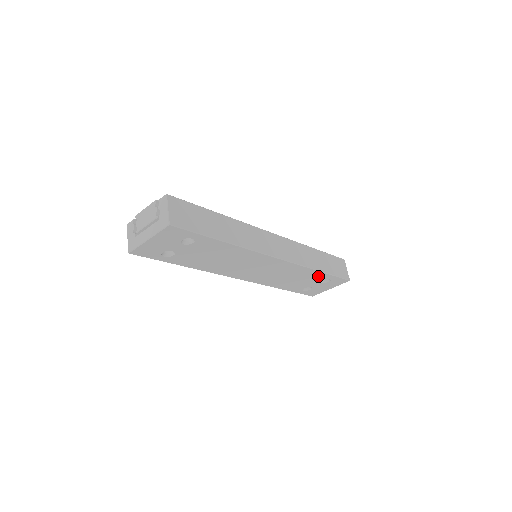
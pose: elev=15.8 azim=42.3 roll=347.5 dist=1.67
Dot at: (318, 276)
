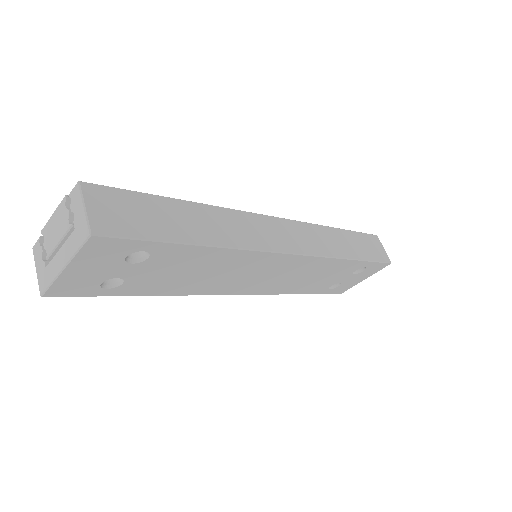
Dot at: (349, 266)
